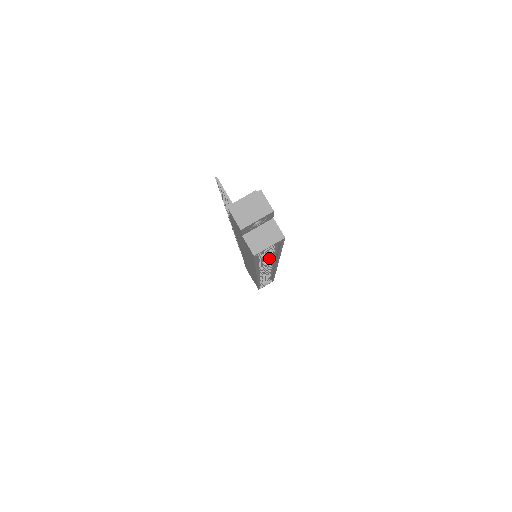
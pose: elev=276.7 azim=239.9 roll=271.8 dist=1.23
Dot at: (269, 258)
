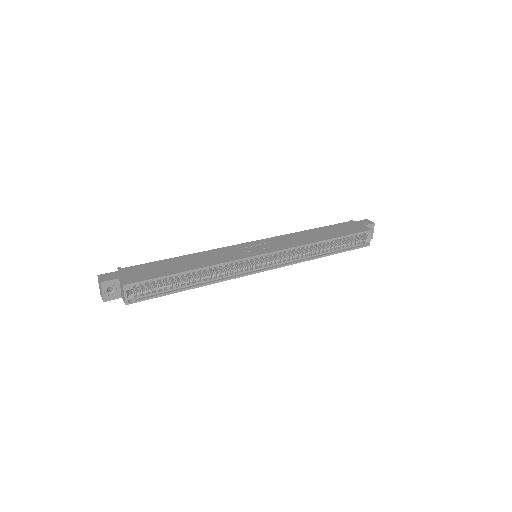
Dot at: occluded
